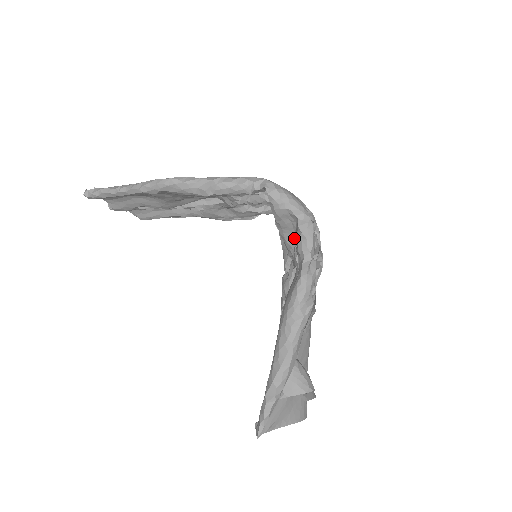
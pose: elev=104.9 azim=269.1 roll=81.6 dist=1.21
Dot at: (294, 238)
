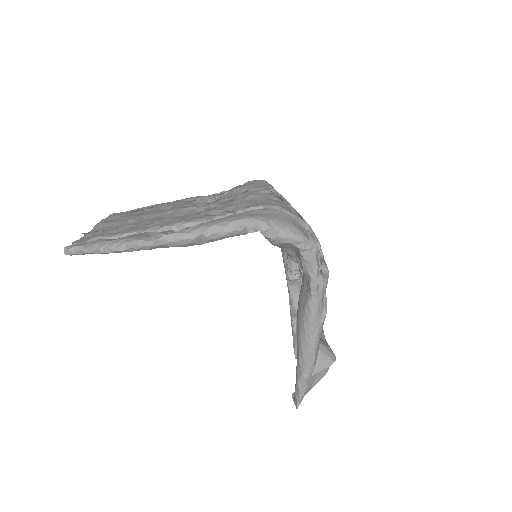
Dot at: (295, 252)
